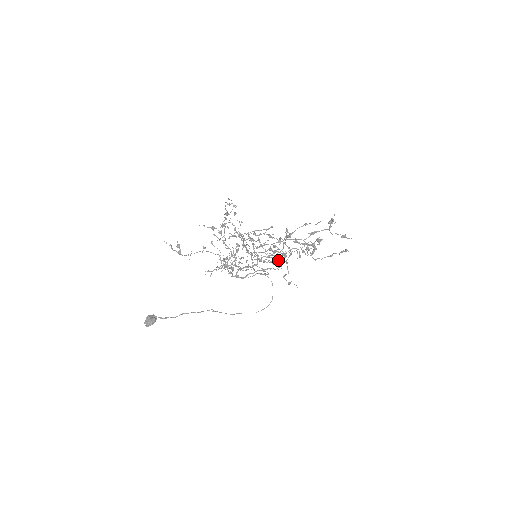
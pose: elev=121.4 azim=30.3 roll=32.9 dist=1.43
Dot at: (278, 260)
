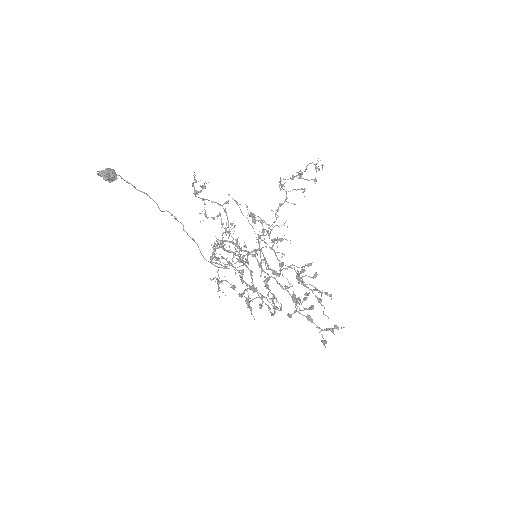
Dot at: (258, 297)
